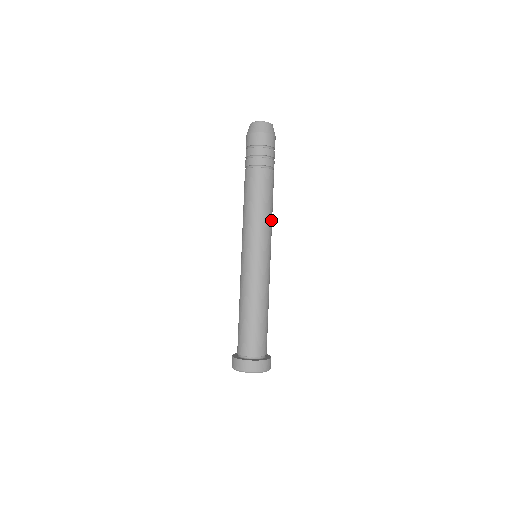
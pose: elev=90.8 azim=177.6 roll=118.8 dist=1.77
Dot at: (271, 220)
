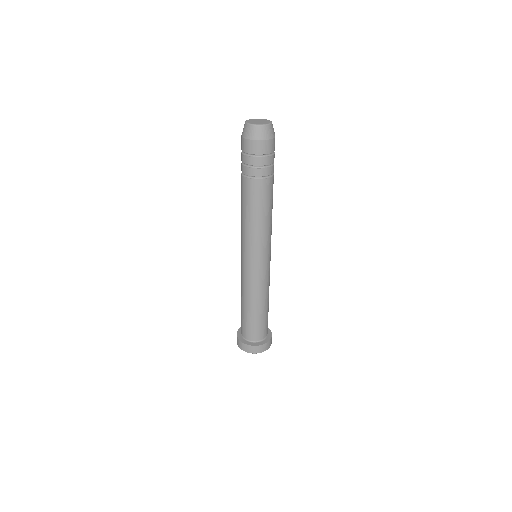
Dot at: occluded
